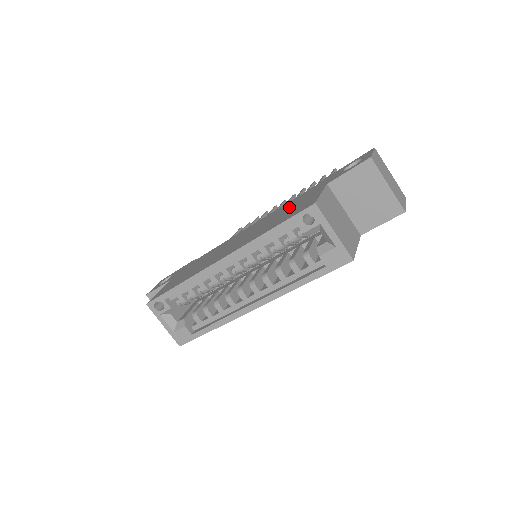
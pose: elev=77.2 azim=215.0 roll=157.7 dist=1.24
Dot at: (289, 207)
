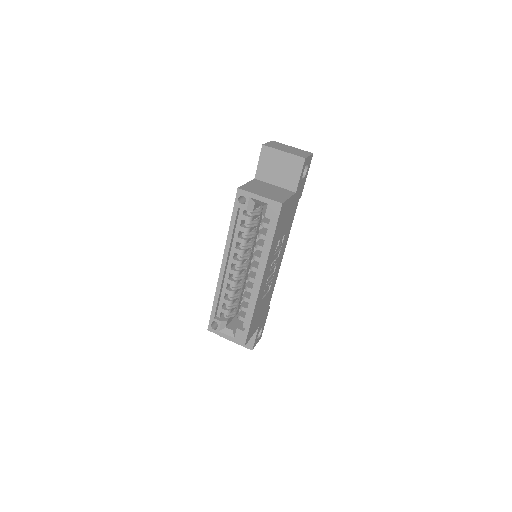
Dot at: occluded
